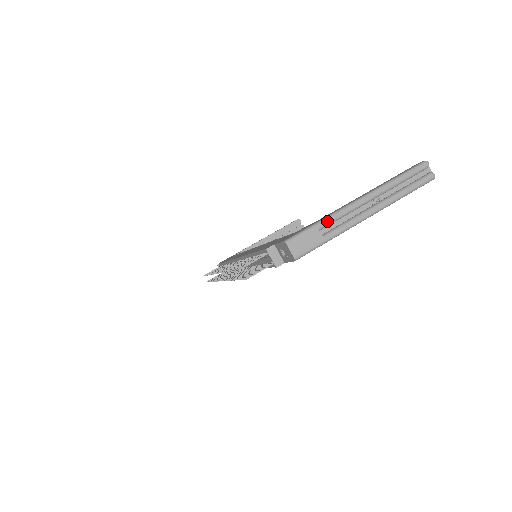
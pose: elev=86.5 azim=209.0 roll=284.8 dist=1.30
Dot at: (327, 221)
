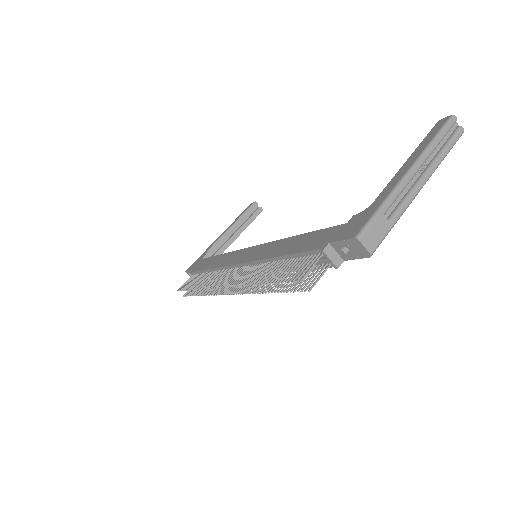
Dot at: (389, 203)
